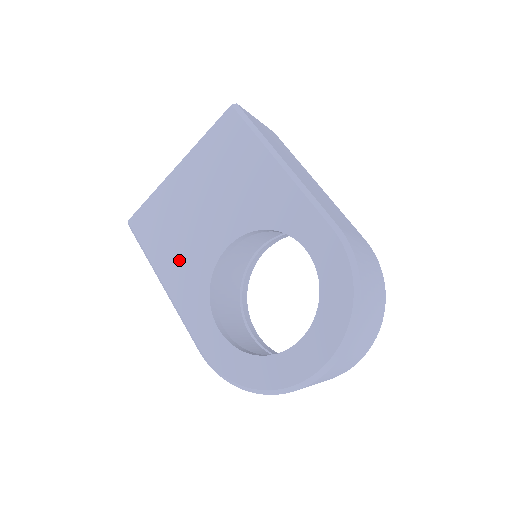
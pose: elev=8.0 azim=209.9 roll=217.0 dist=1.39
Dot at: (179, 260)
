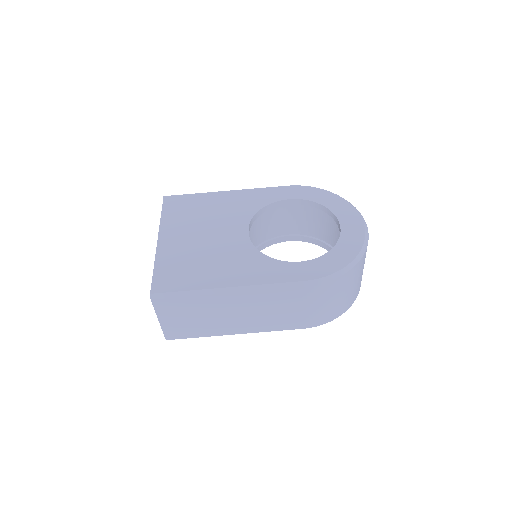
Dot at: (226, 267)
